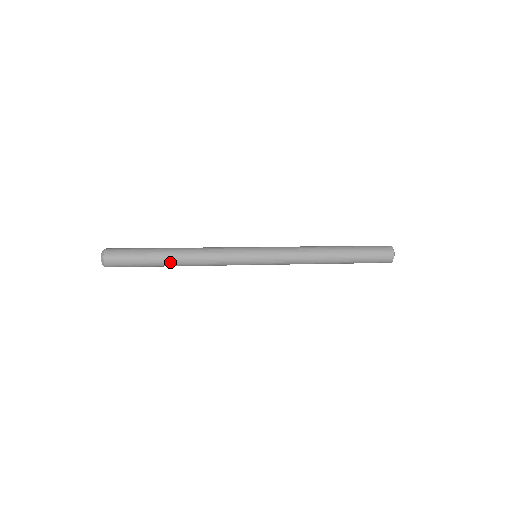
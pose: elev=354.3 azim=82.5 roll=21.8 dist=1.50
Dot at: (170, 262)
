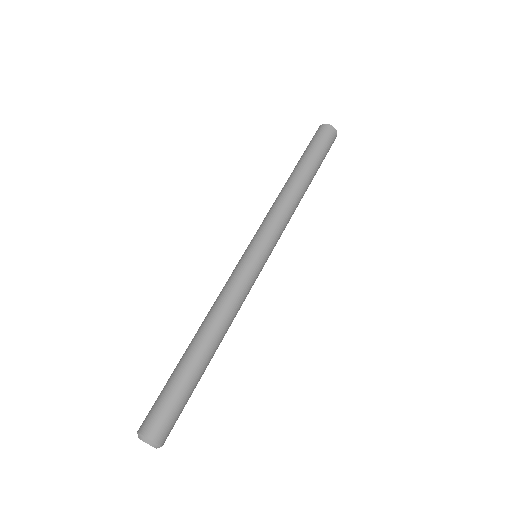
Dot at: occluded
